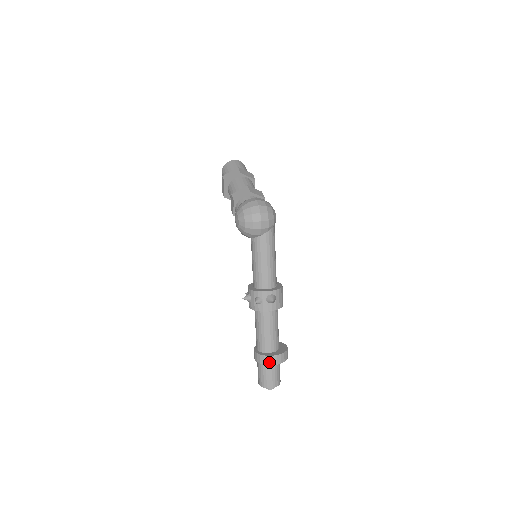
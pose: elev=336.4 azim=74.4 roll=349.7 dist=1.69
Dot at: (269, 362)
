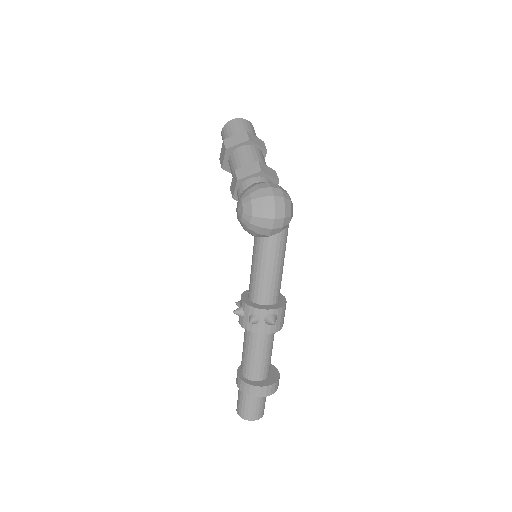
Dot at: (255, 393)
